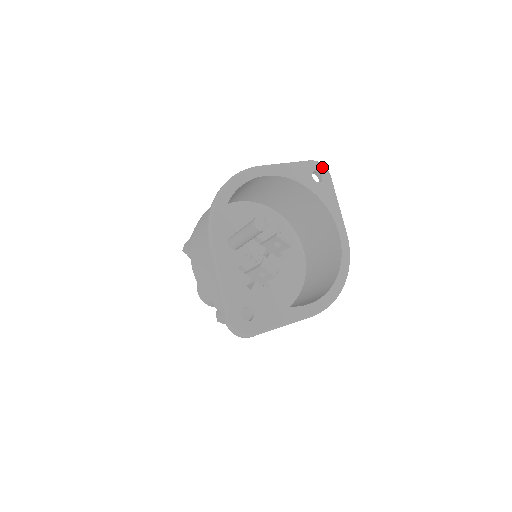
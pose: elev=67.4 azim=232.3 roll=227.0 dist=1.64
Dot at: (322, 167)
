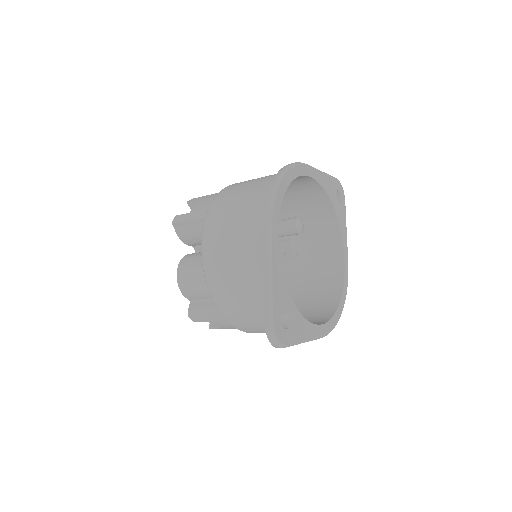
Dot at: (342, 189)
